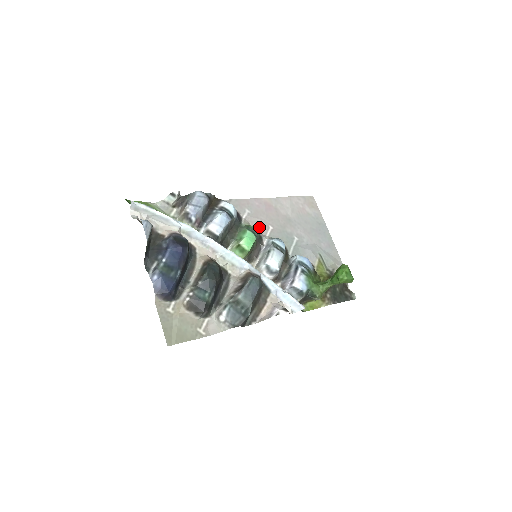
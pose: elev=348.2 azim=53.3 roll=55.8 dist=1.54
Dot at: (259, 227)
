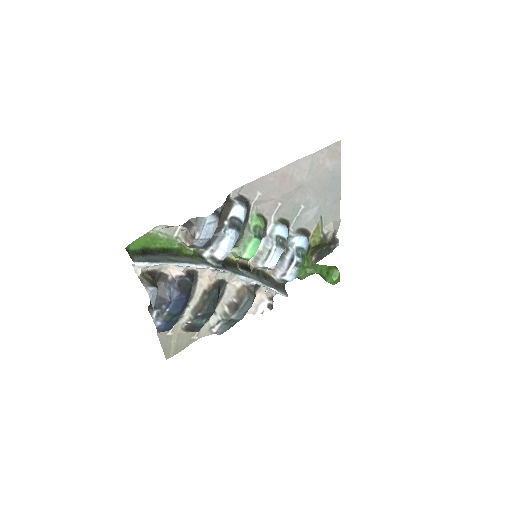
Dot at: (267, 209)
